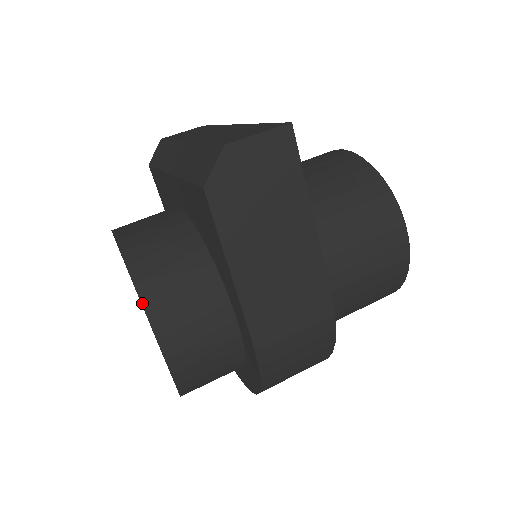
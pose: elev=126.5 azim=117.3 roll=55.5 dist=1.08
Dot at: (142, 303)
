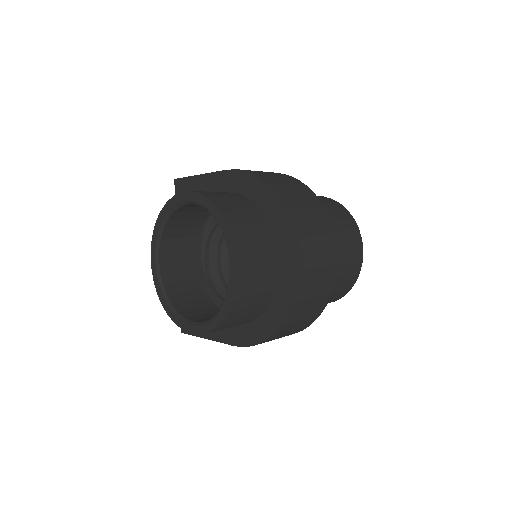
Dot at: (166, 202)
